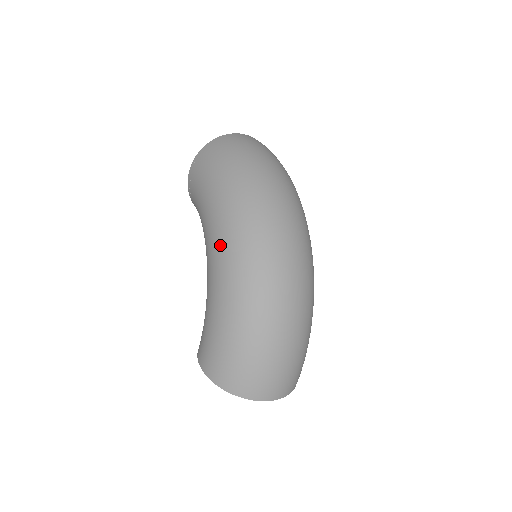
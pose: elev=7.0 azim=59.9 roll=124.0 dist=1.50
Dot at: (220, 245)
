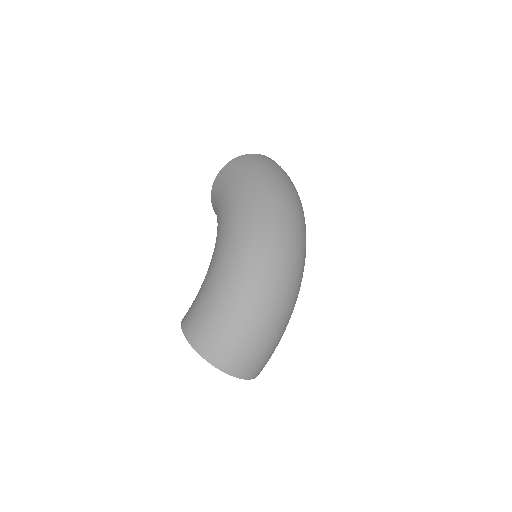
Dot at: (235, 232)
